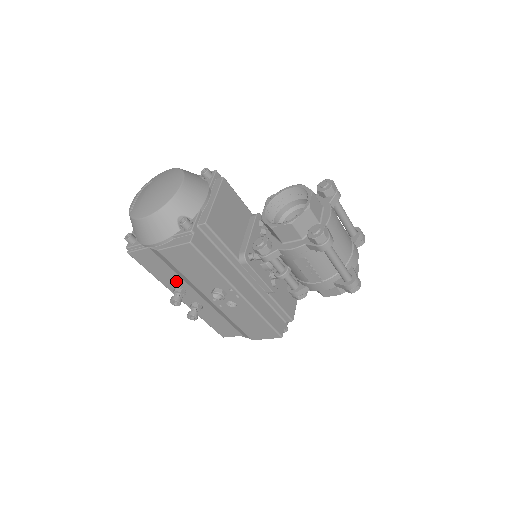
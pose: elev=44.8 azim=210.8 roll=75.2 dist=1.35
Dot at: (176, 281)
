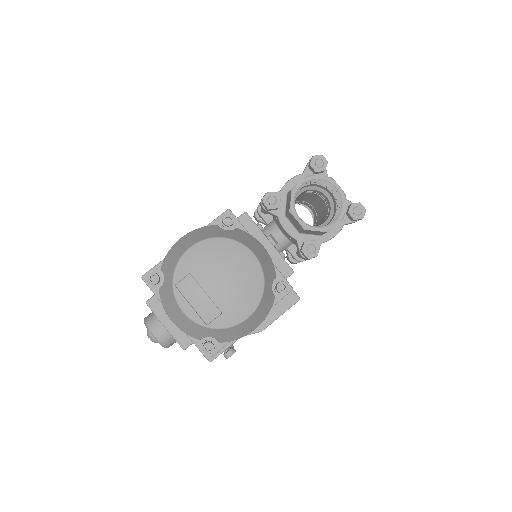
Dot at: occluded
